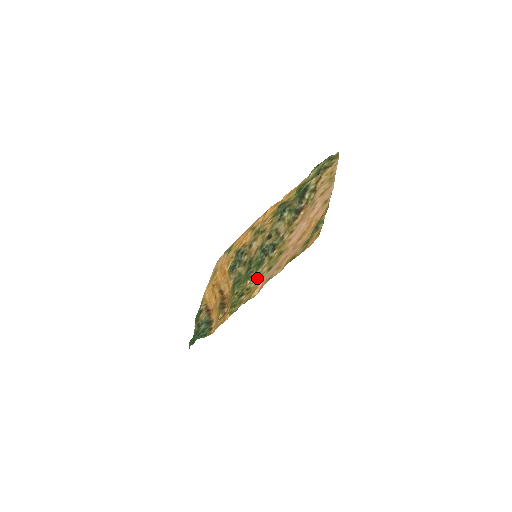
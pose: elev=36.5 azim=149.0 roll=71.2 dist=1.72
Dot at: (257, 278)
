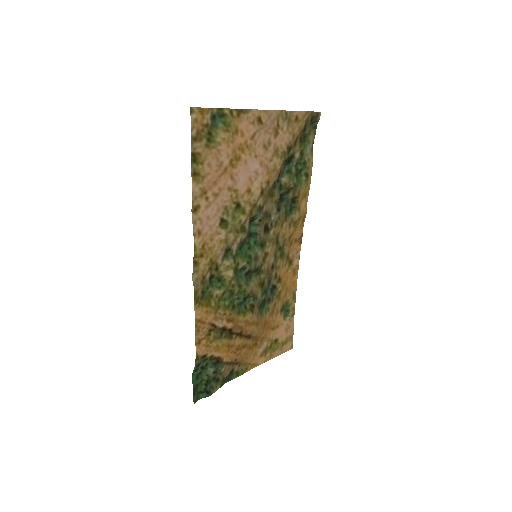
Dot at: (224, 250)
